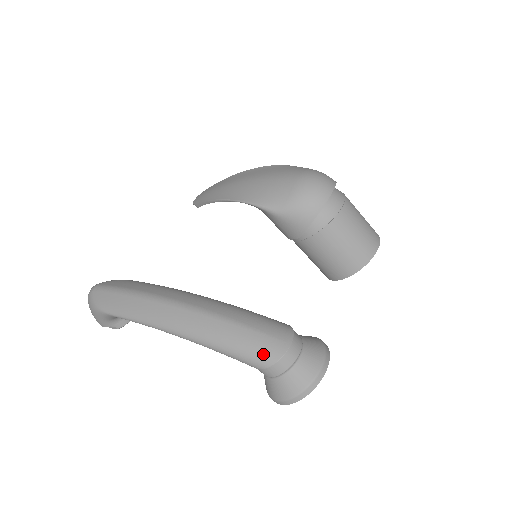
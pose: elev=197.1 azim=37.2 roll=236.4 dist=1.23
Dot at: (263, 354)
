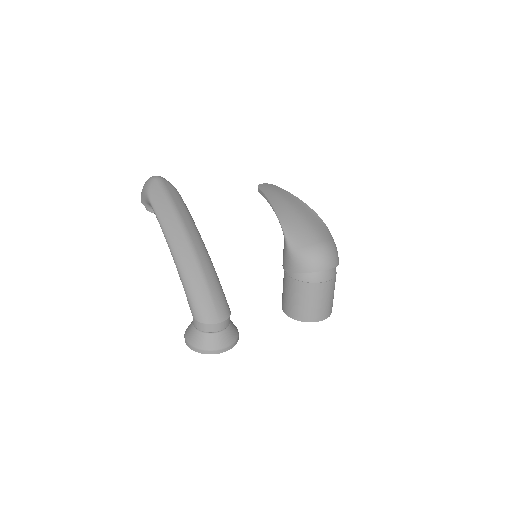
Dot at: (202, 313)
